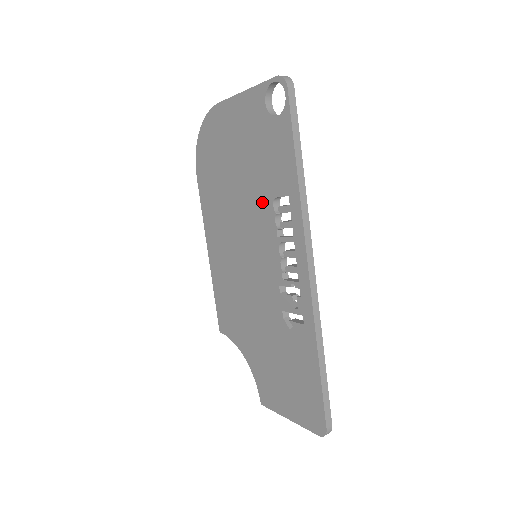
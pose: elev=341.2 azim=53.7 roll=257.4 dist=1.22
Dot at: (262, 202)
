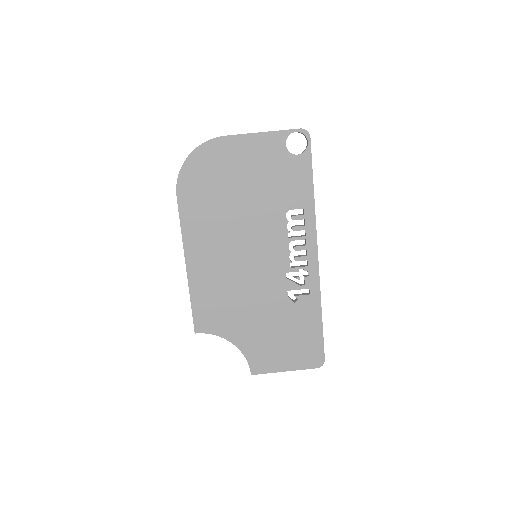
Dot at: (273, 214)
